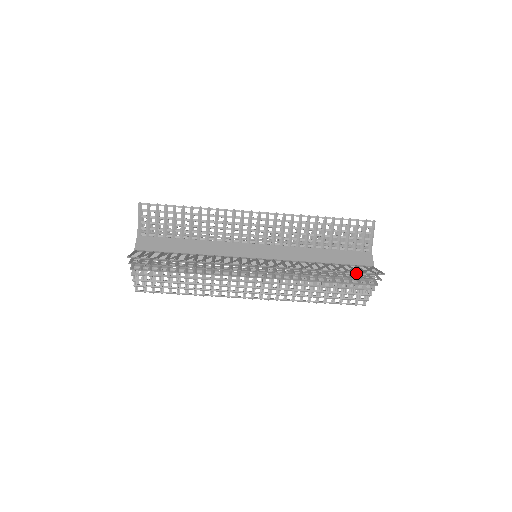
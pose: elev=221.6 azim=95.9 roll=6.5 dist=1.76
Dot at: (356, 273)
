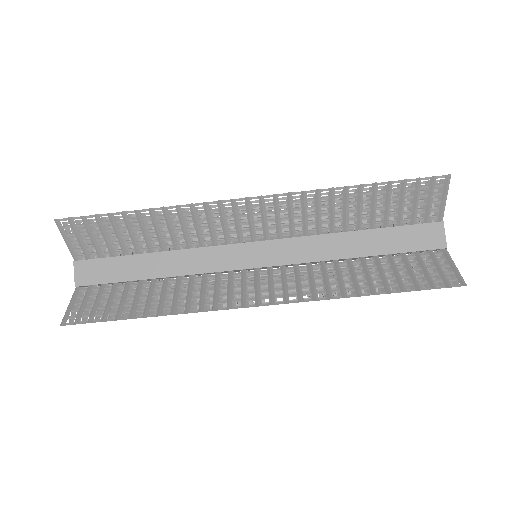
Dot at: (416, 272)
